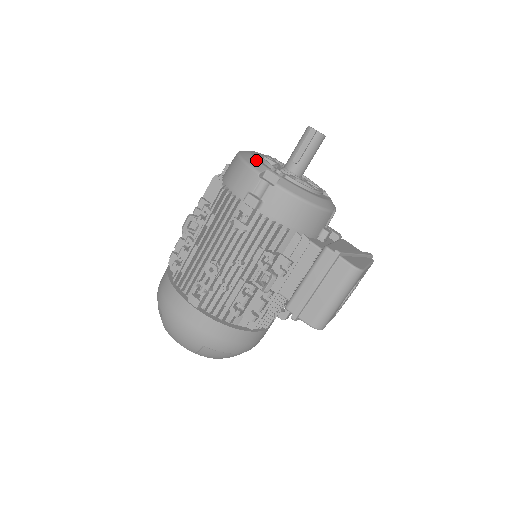
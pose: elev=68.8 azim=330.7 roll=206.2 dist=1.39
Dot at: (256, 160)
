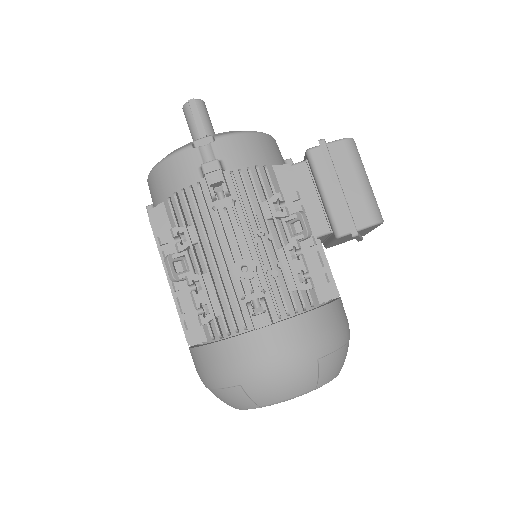
Dot at: (174, 150)
